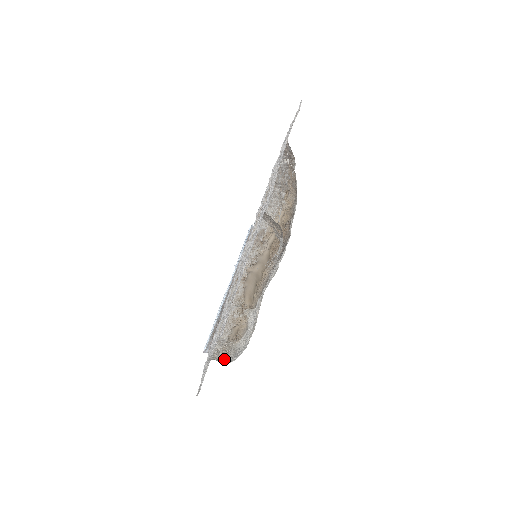
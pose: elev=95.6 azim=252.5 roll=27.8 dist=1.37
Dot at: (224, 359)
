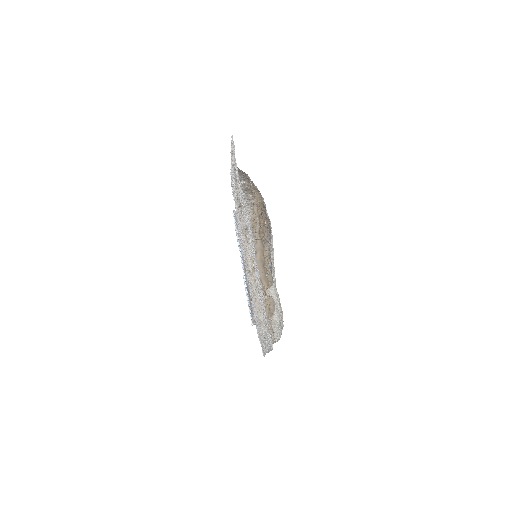
Dot at: (273, 338)
